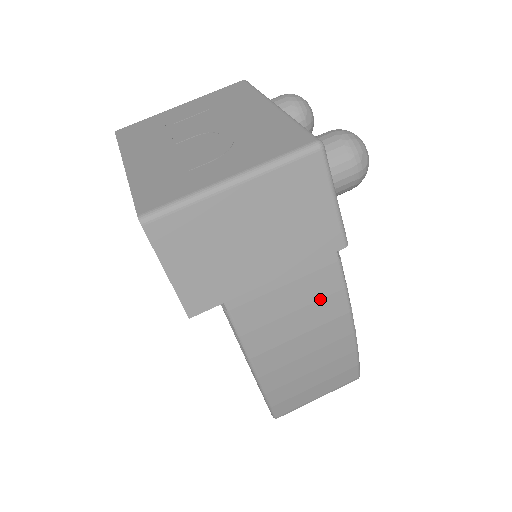
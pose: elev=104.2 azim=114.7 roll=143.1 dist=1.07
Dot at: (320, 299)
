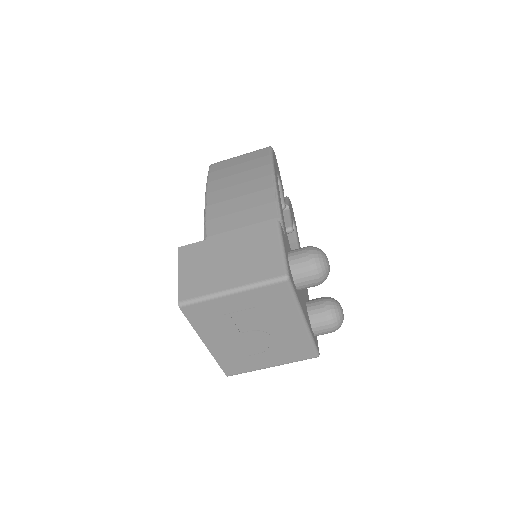
Dot at: occluded
